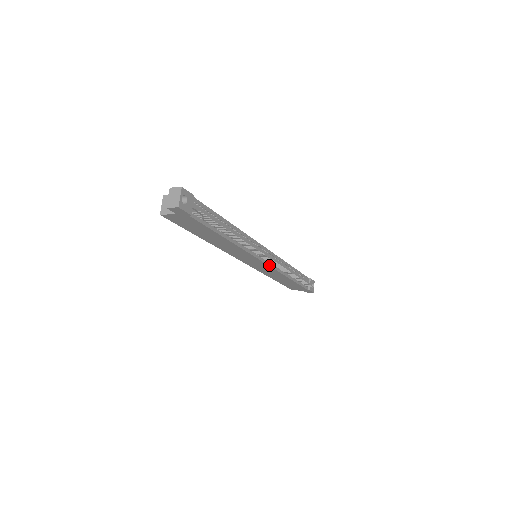
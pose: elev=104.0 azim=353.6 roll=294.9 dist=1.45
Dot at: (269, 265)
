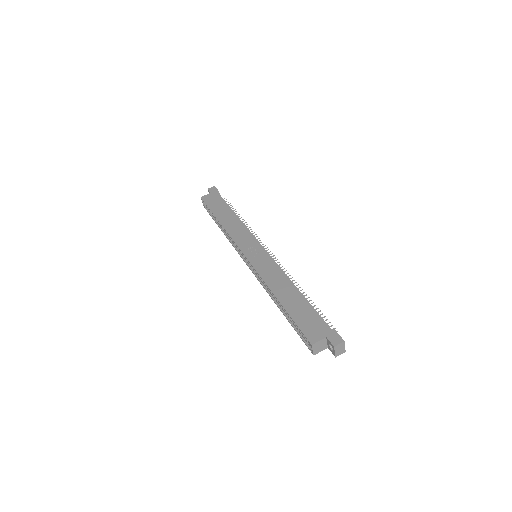
Dot at: occluded
